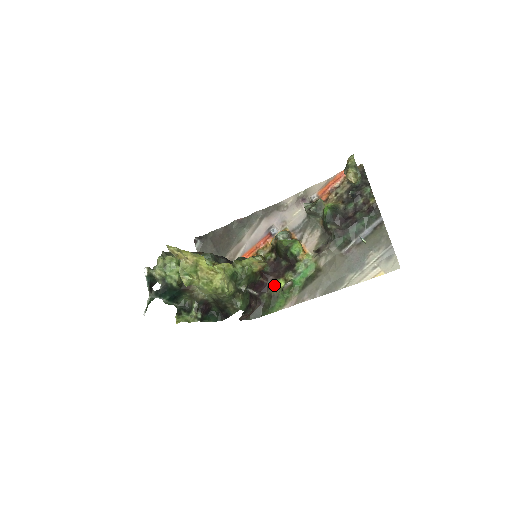
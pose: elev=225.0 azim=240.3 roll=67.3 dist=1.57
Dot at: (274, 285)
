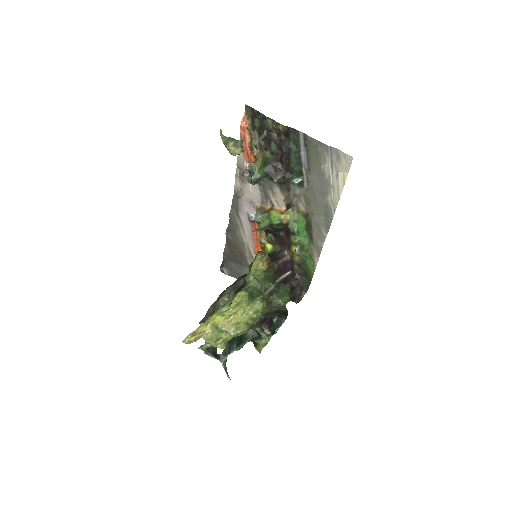
Dot at: (293, 255)
